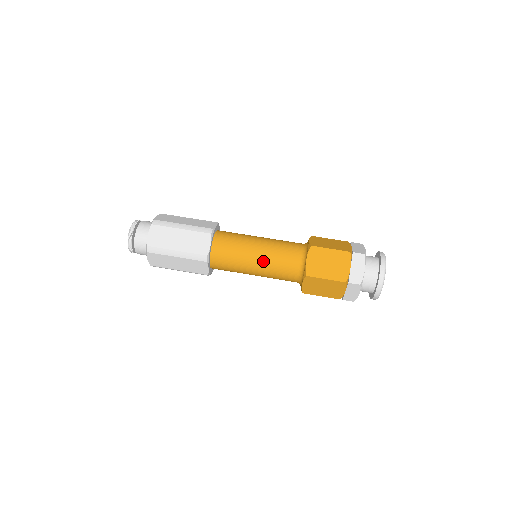
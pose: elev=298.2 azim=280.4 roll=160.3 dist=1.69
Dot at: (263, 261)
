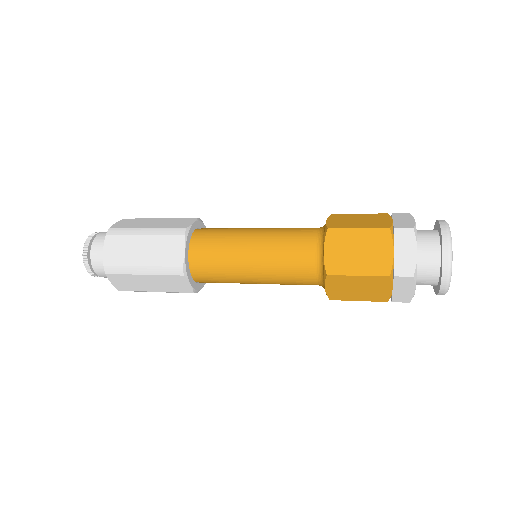
Dot at: occluded
